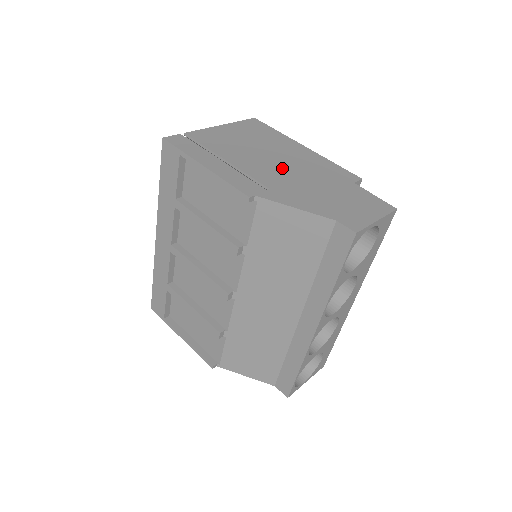
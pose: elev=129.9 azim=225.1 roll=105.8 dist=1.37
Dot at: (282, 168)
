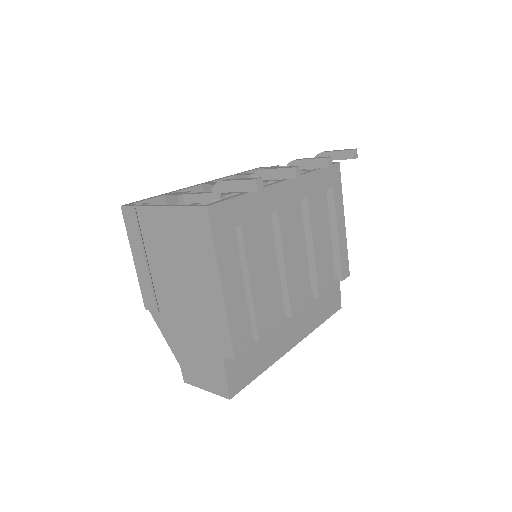
Dot at: (181, 300)
